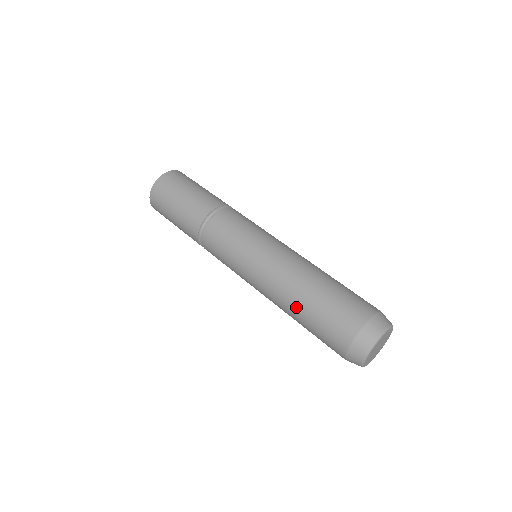
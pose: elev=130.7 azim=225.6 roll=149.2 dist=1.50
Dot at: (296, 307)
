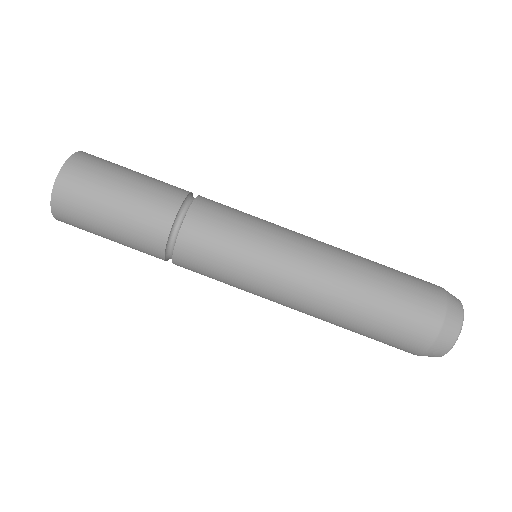
Dot at: (349, 319)
